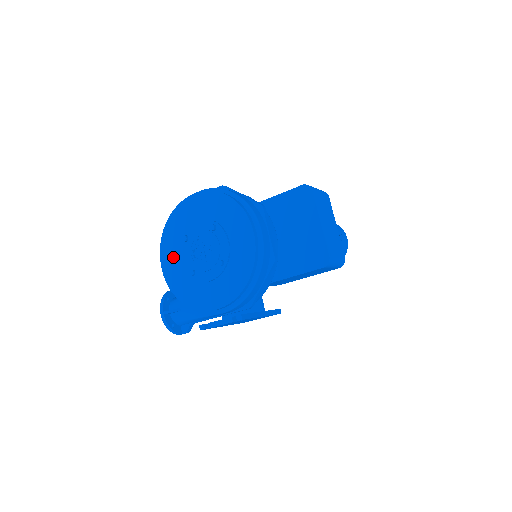
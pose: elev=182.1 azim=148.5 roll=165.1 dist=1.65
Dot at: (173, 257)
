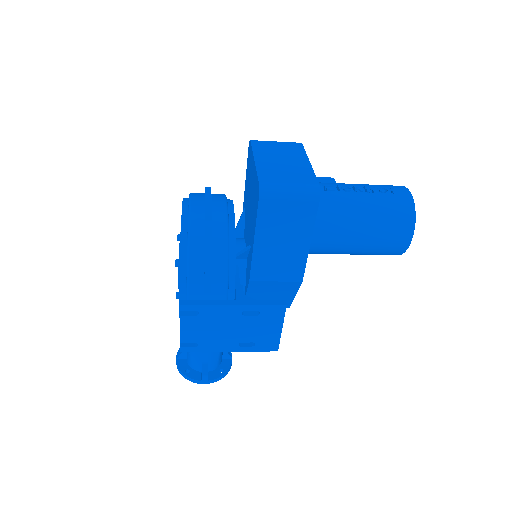
Dot at: occluded
